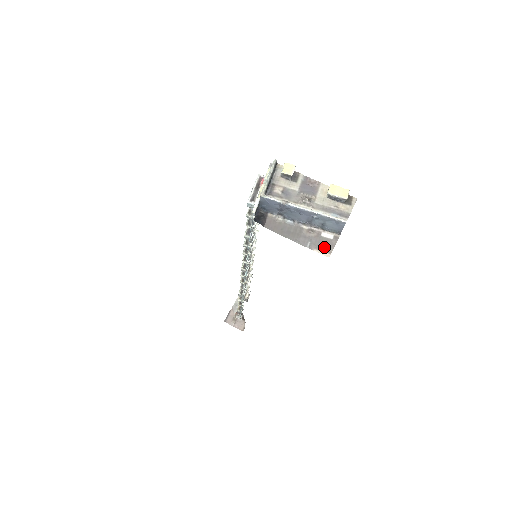
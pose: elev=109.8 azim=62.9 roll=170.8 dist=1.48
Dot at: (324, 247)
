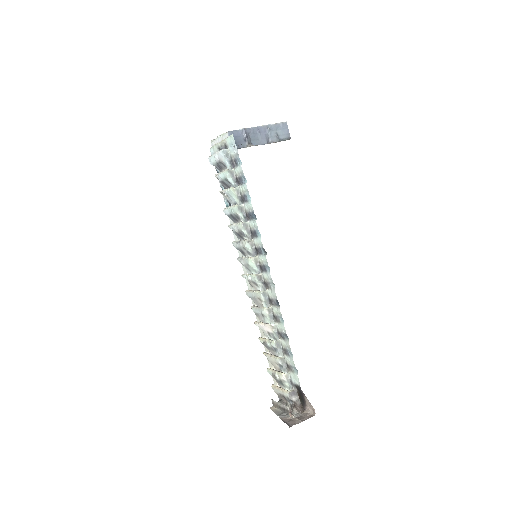
Dot at: occluded
